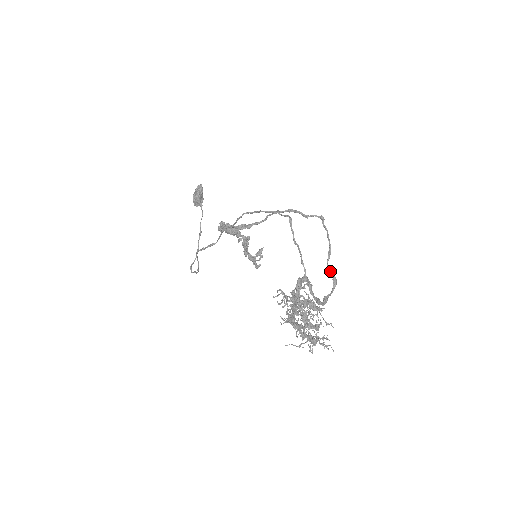
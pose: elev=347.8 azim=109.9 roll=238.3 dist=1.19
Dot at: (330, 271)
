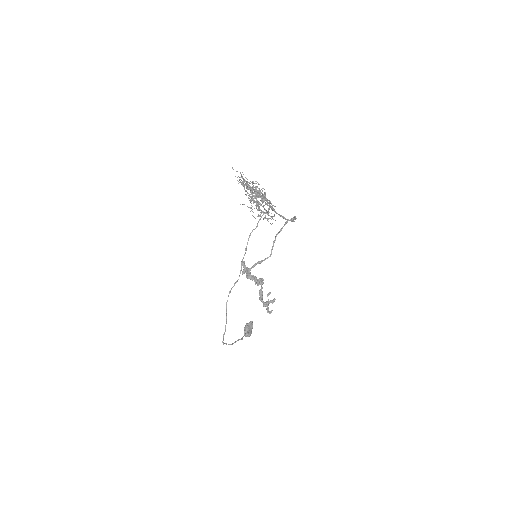
Dot at: occluded
